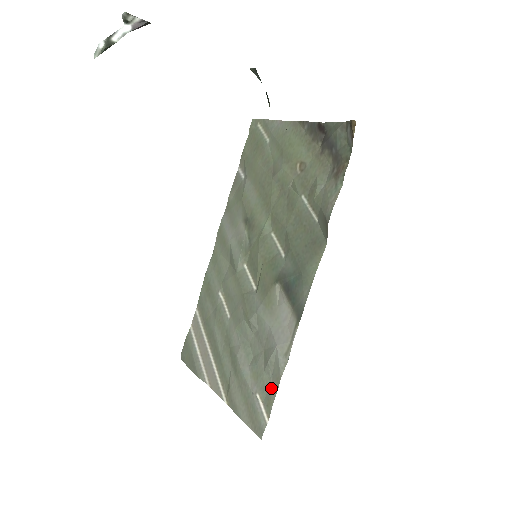
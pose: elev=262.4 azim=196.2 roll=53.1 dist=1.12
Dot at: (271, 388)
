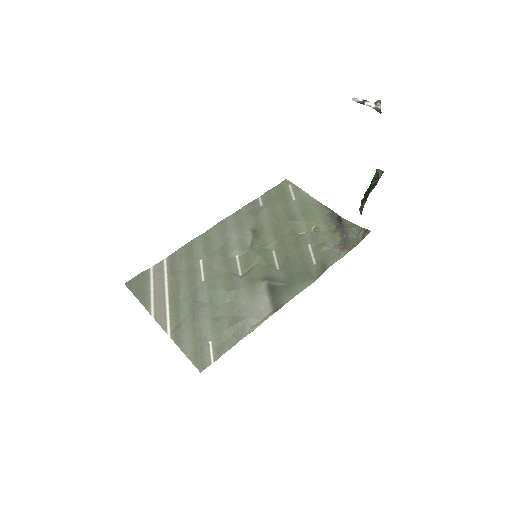
Dot at: (228, 342)
